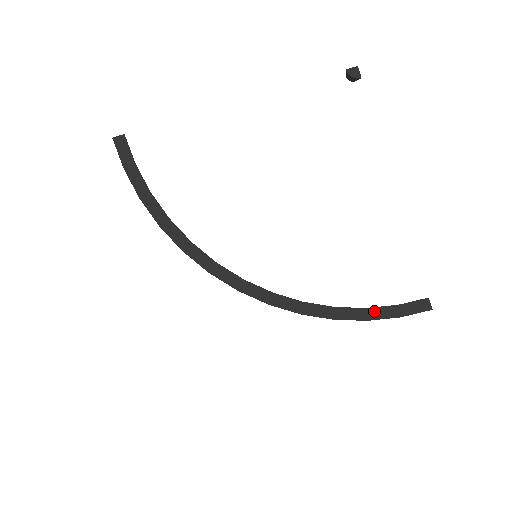
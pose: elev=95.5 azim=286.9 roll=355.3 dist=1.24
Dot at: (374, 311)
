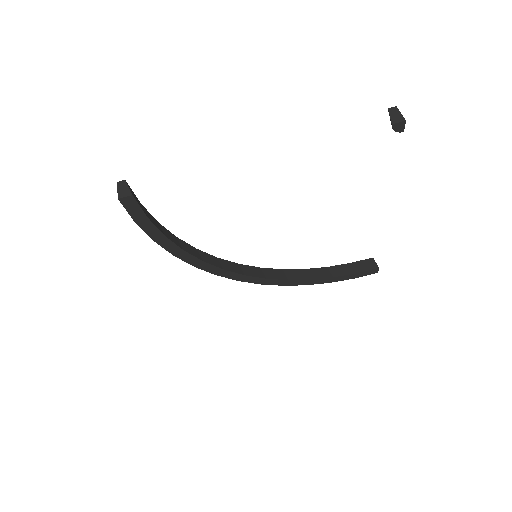
Dot at: (338, 278)
